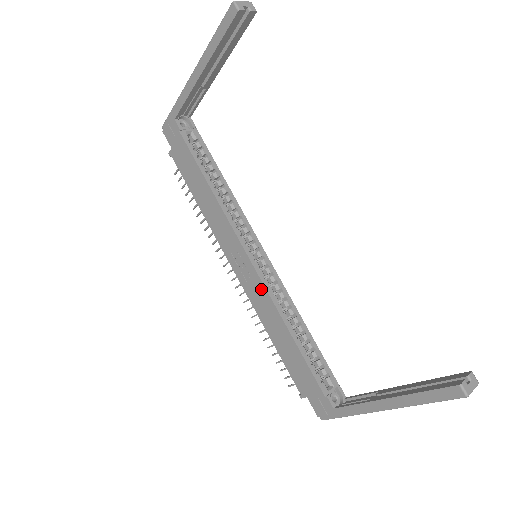
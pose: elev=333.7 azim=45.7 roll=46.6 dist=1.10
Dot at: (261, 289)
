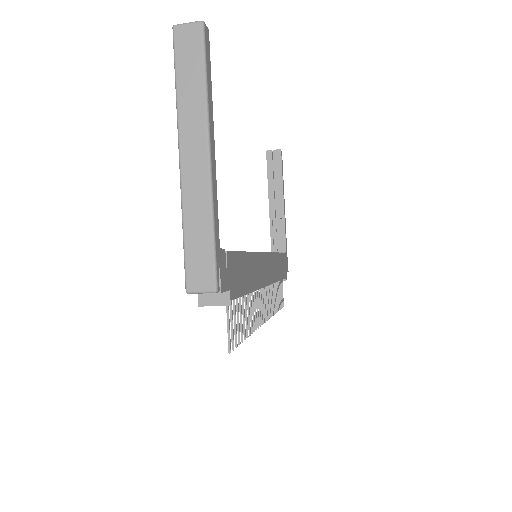
Dot at: occluded
